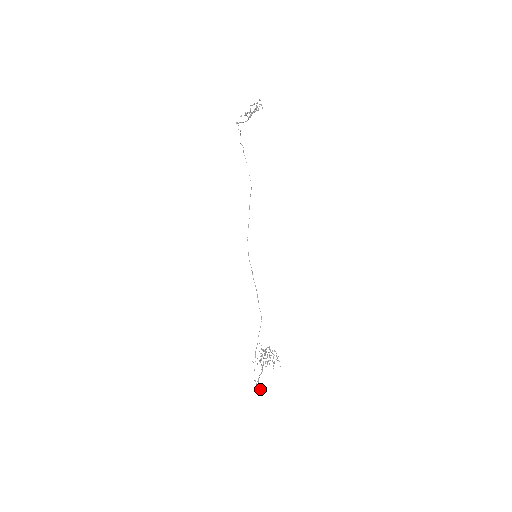
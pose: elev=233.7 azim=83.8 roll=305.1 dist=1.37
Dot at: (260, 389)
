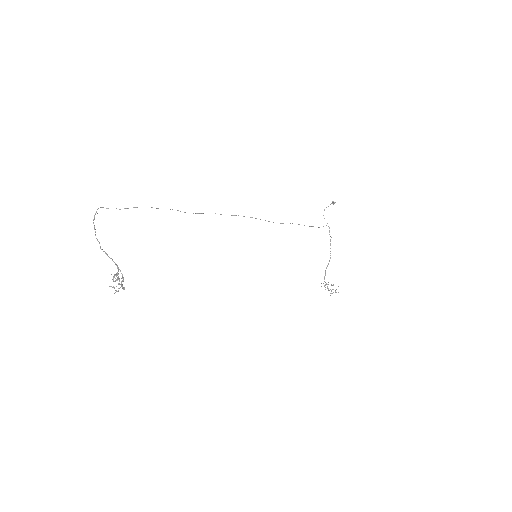
Dot at: occluded
